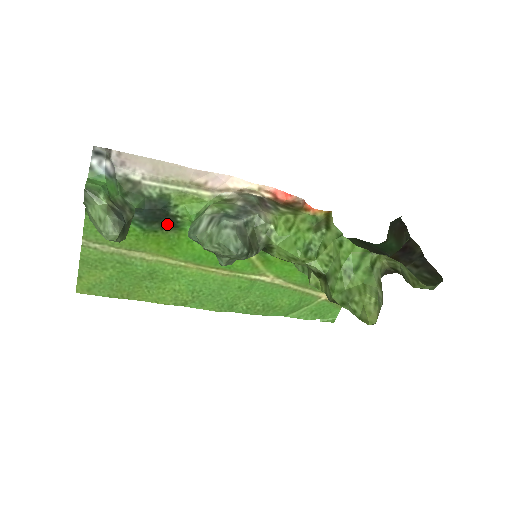
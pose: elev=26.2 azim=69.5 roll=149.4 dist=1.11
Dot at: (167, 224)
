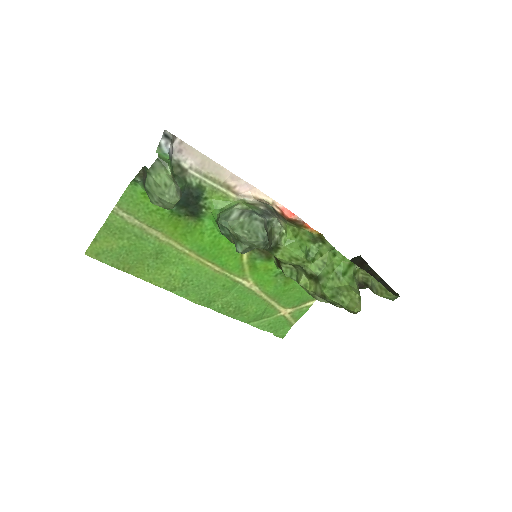
Dot at: (192, 212)
